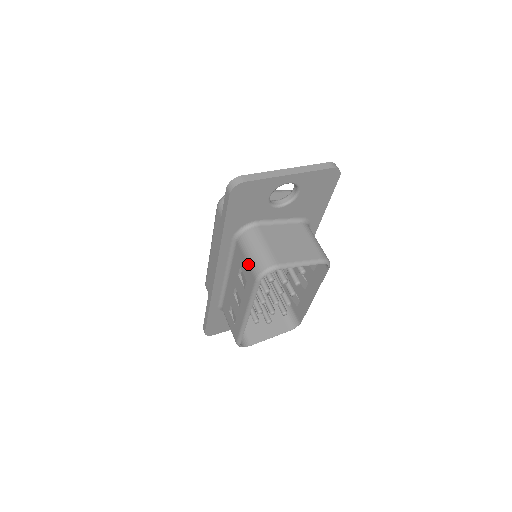
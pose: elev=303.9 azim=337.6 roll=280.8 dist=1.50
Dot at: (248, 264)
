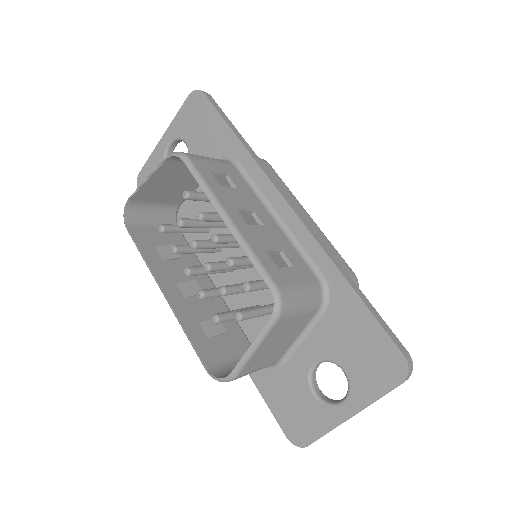
Dot at: (146, 230)
